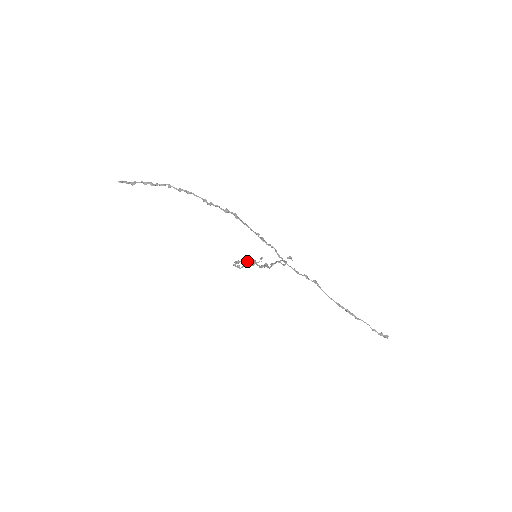
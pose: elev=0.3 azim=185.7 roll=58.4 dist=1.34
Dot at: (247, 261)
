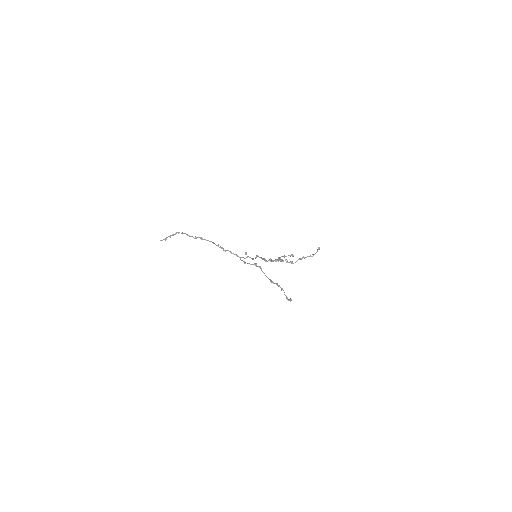
Dot at: occluded
